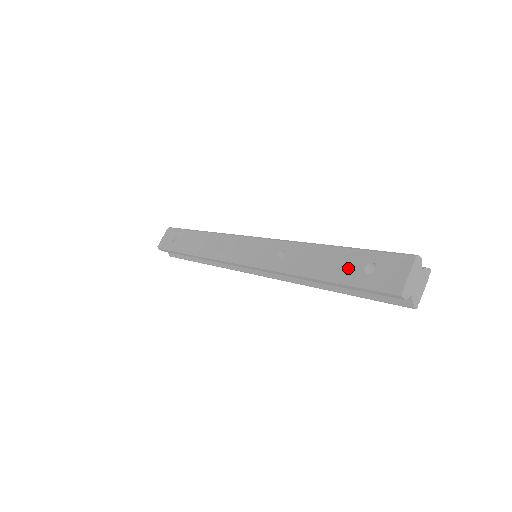
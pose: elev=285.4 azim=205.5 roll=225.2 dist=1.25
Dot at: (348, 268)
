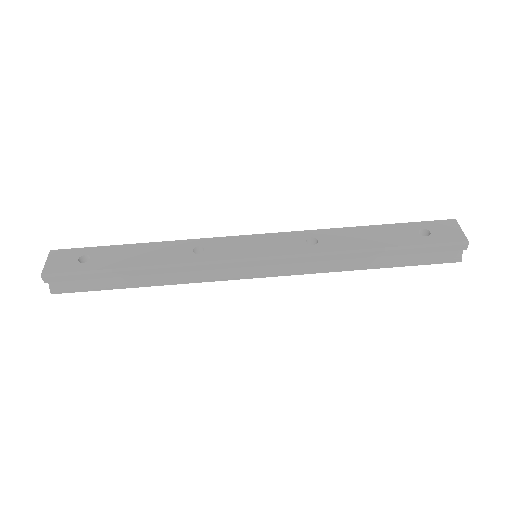
Dot at: (404, 236)
